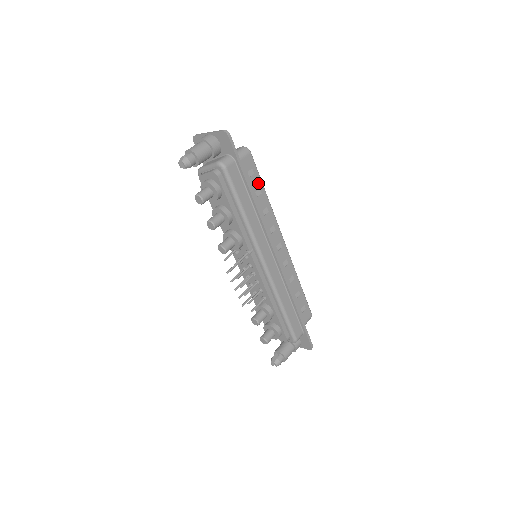
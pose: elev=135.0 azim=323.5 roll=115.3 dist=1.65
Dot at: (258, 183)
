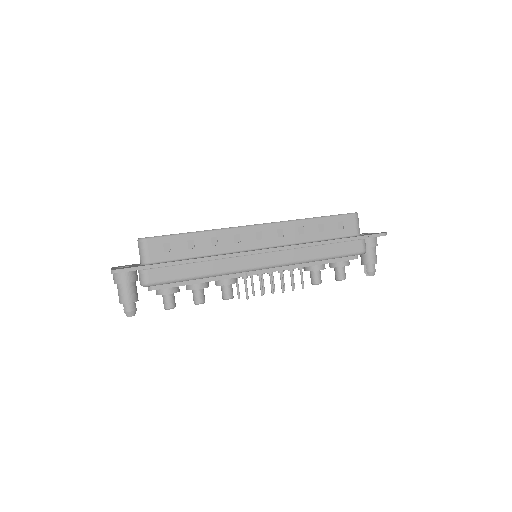
Dot at: (181, 241)
